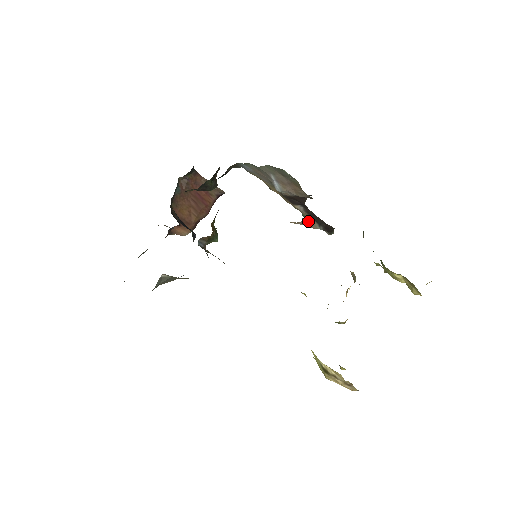
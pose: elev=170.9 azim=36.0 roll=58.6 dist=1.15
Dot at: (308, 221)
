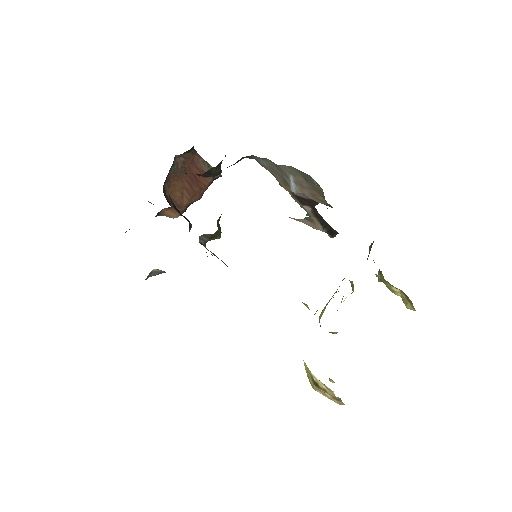
Dot at: (311, 221)
